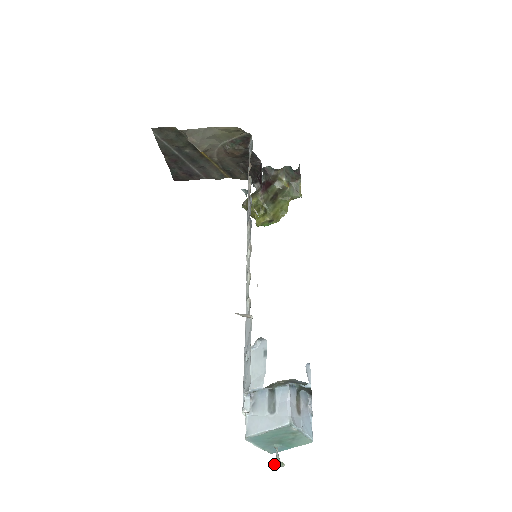
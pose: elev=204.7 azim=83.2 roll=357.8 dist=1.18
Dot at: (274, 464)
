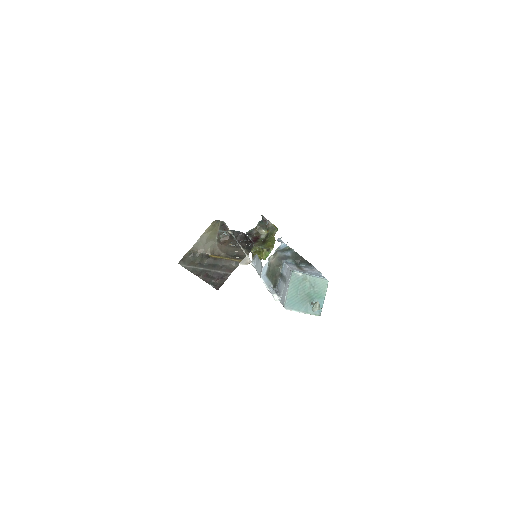
Dot at: (312, 307)
